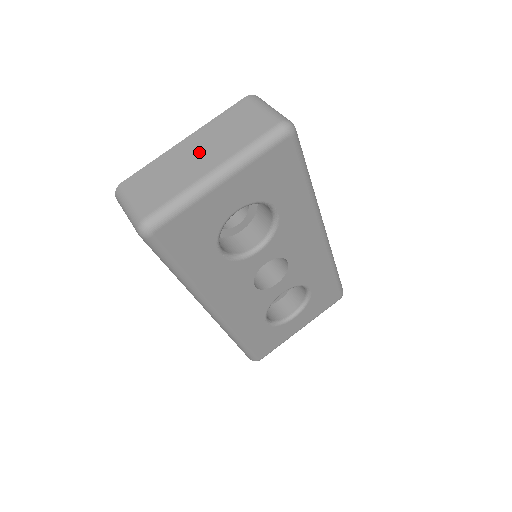
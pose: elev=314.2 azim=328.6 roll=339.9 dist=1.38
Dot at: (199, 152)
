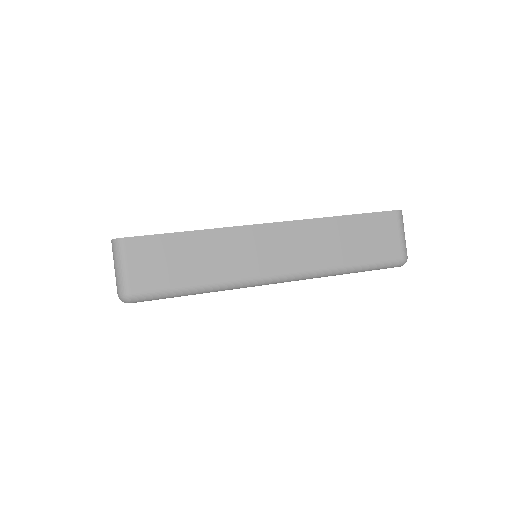
Dot at: occluded
